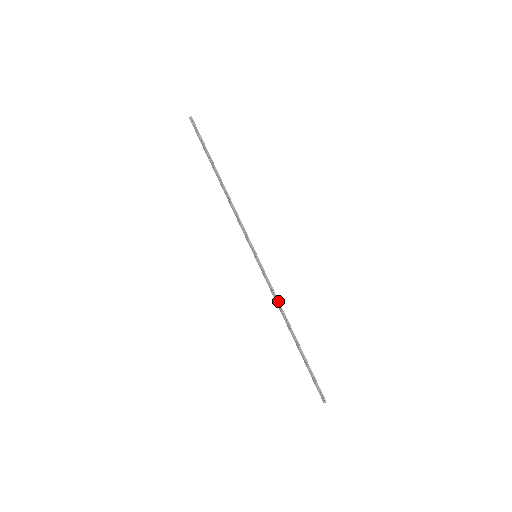
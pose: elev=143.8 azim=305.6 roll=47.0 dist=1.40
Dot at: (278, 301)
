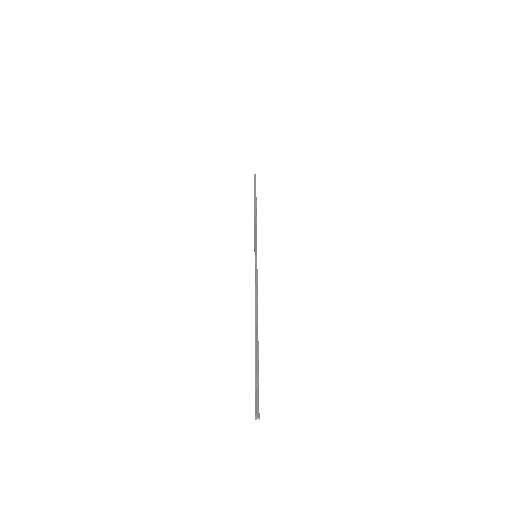
Dot at: (257, 293)
